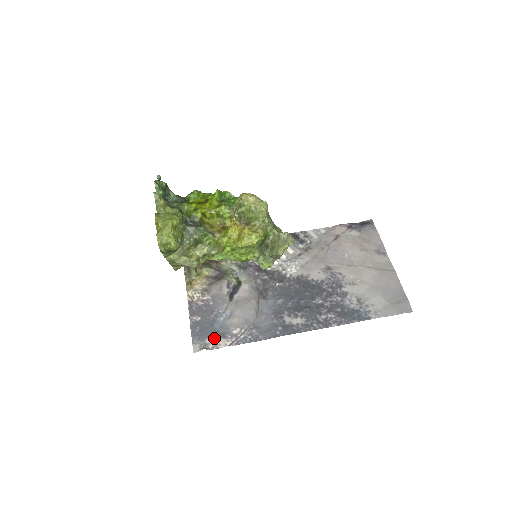
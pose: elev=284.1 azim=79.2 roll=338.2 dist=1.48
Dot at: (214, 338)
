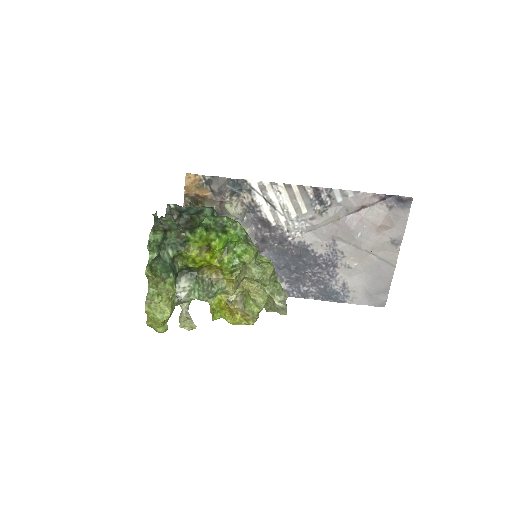
Dot at: occluded
